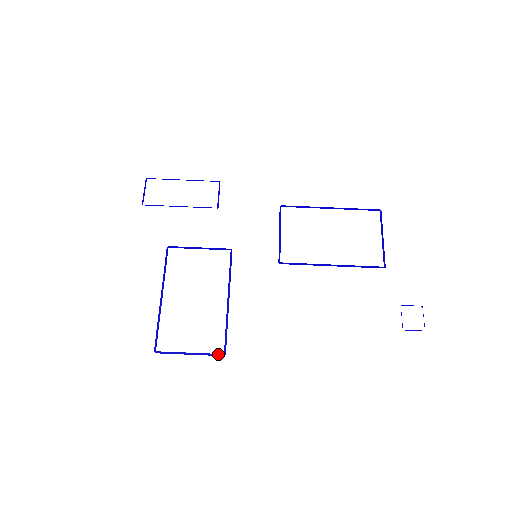
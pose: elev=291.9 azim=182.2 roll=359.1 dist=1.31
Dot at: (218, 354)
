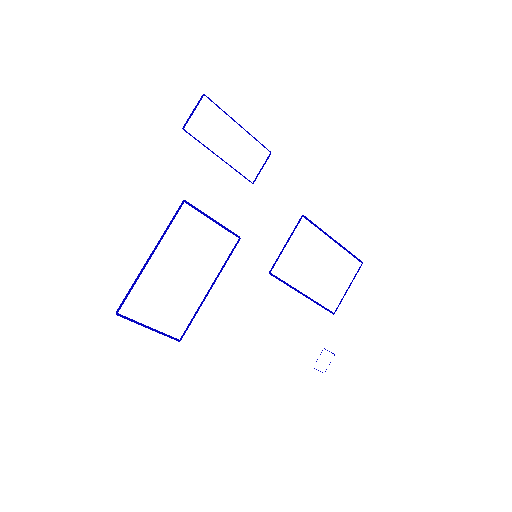
Dot at: (175, 338)
